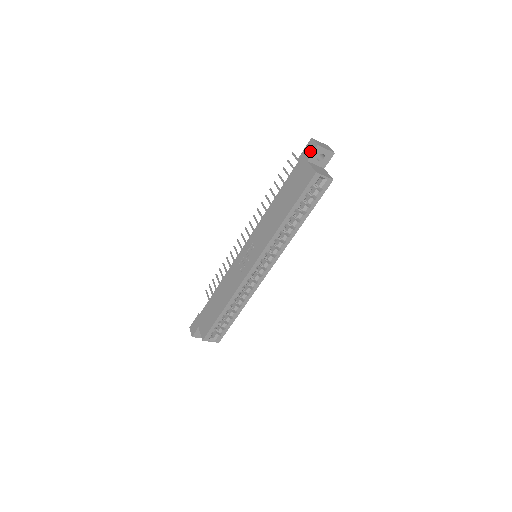
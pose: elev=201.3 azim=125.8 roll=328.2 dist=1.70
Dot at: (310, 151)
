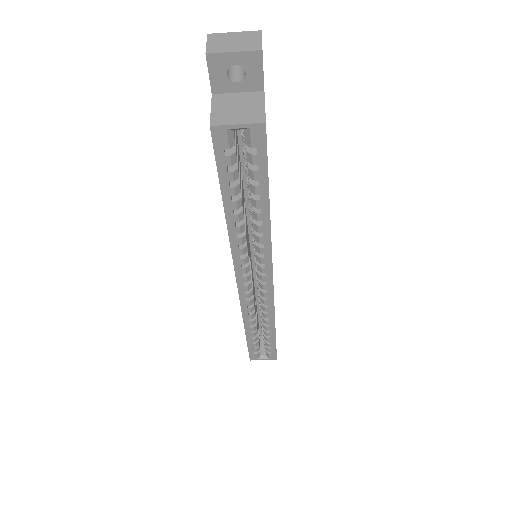
Dot at: (208, 69)
